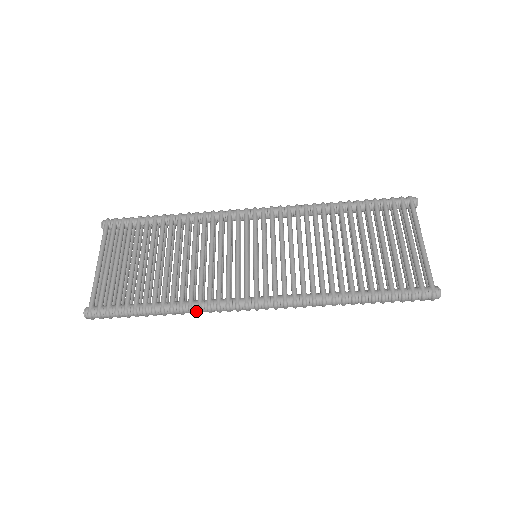
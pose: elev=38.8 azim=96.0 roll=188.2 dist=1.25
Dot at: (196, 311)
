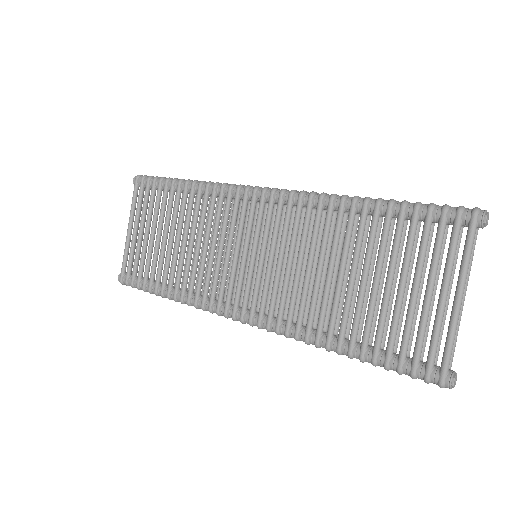
Dot at: (194, 306)
